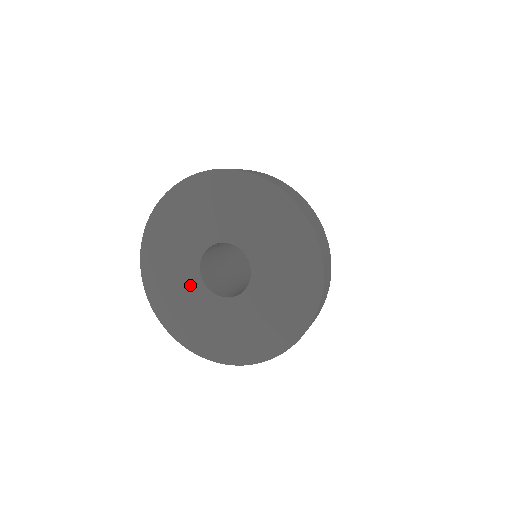
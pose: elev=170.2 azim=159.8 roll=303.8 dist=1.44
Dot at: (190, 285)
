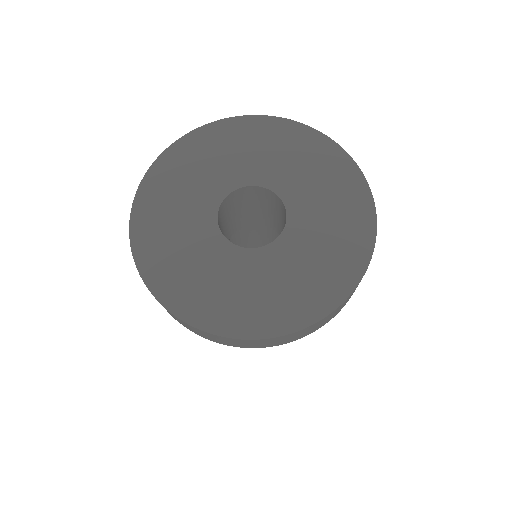
Dot at: (199, 212)
